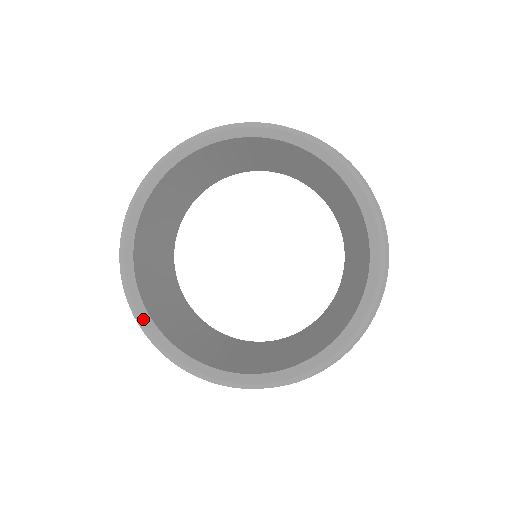
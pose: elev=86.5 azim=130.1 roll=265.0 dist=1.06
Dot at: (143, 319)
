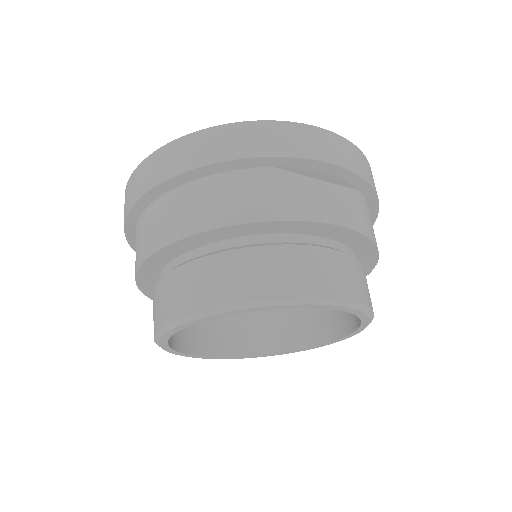
Dot at: (207, 358)
